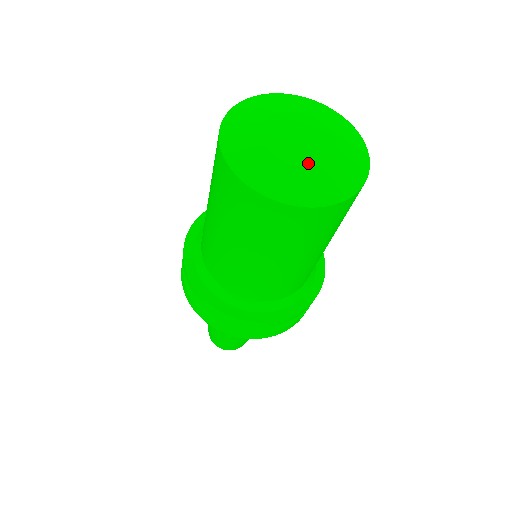
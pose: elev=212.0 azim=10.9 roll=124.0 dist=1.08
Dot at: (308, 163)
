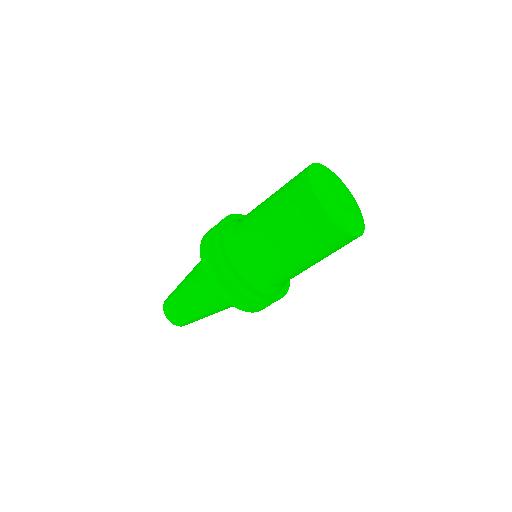
Dot at: (349, 211)
